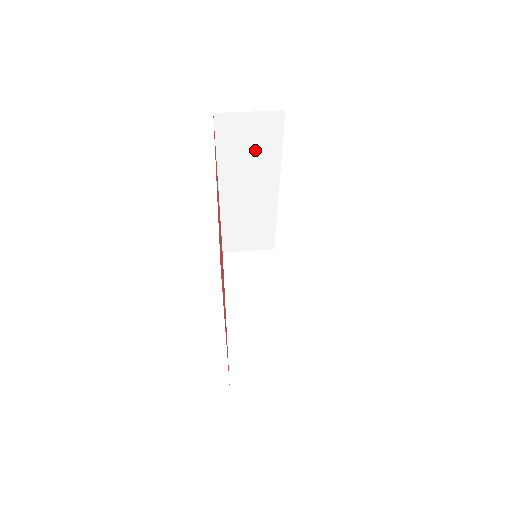
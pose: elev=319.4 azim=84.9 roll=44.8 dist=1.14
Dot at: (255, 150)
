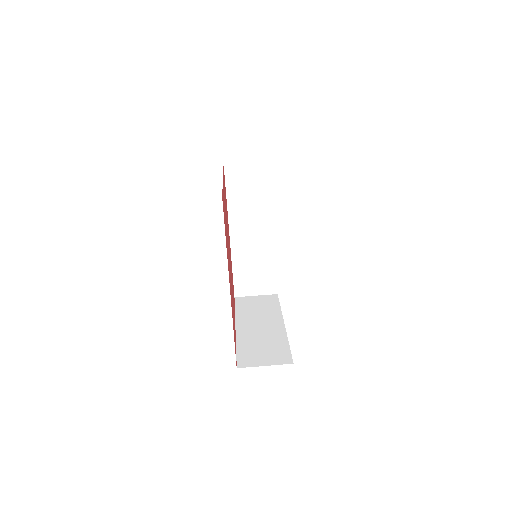
Dot at: (254, 194)
